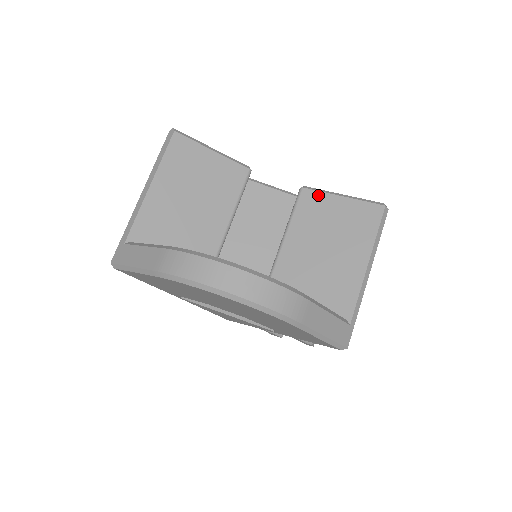
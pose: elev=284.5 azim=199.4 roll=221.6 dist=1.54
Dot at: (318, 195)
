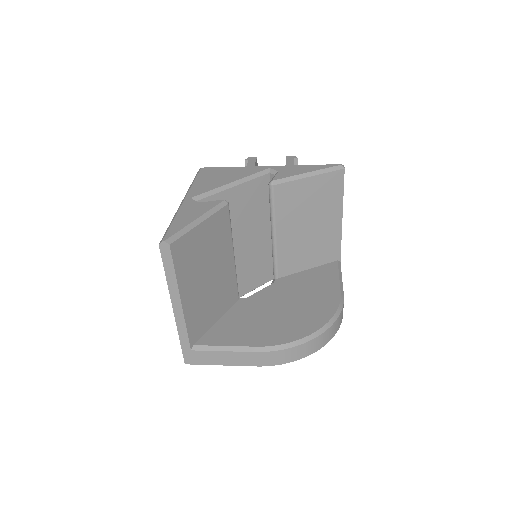
Dot at: (289, 186)
